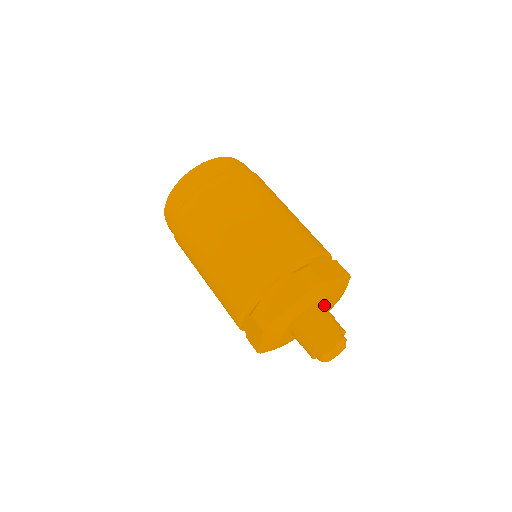
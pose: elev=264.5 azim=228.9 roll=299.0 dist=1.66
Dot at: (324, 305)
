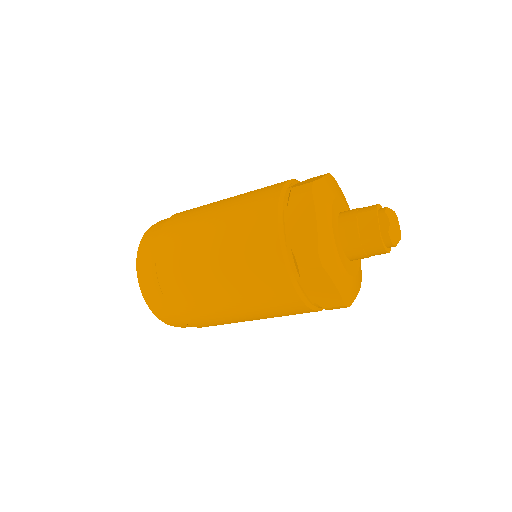
Dot at: occluded
